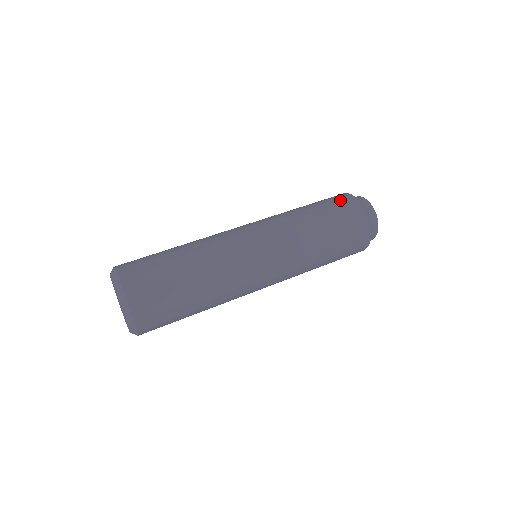
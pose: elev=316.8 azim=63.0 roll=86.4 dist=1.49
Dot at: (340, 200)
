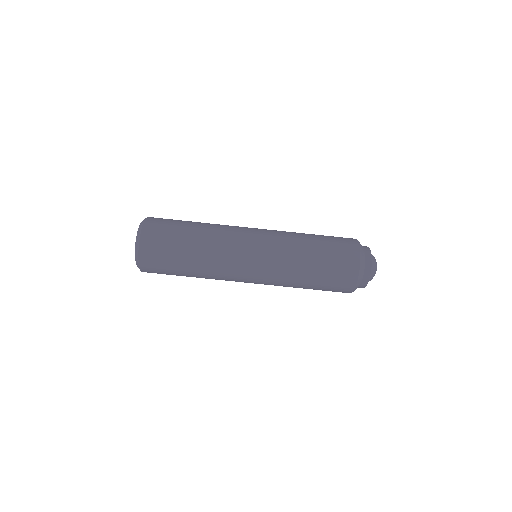
Dot at: (345, 264)
